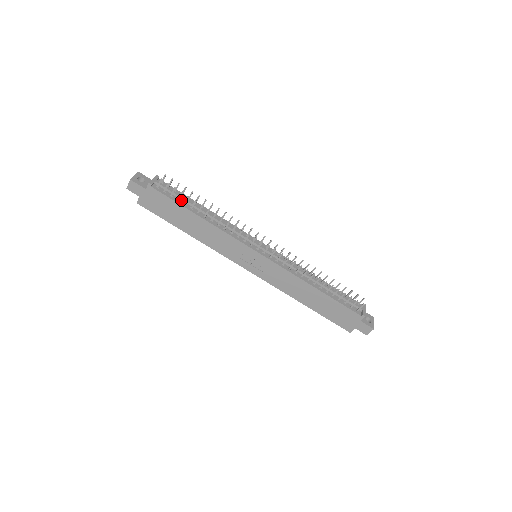
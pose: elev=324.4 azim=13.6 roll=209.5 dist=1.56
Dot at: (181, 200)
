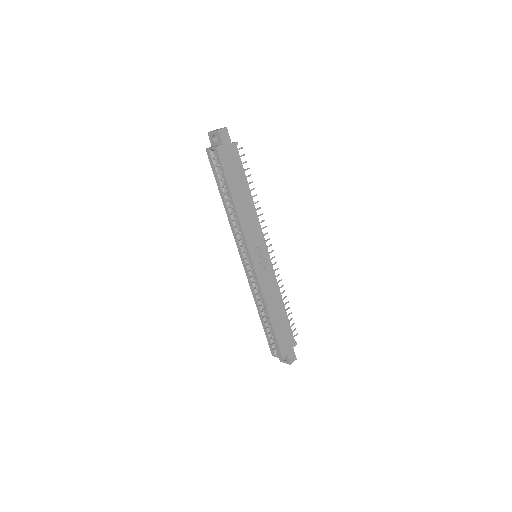
Dot at: occluded
